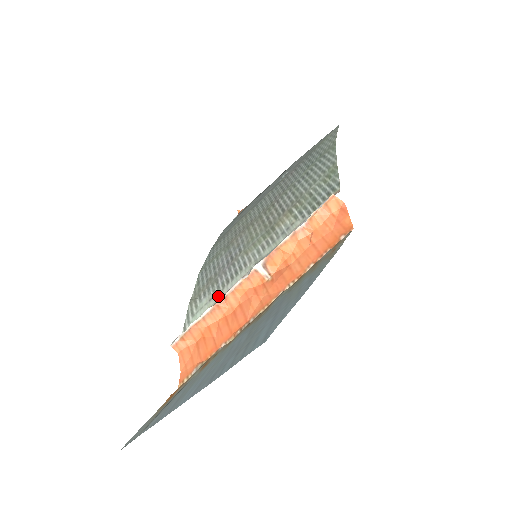
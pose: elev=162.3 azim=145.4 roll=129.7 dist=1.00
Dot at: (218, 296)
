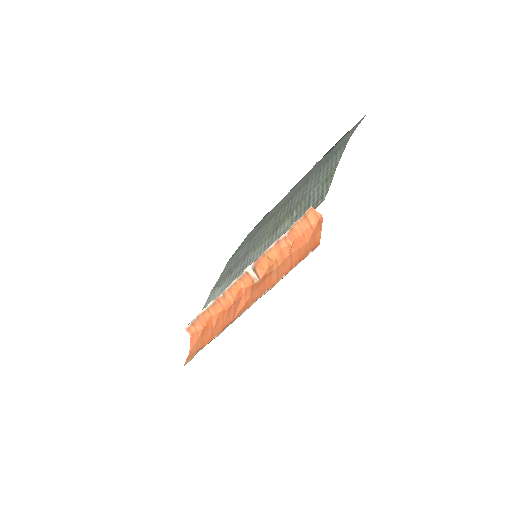
Dot at: occluded
